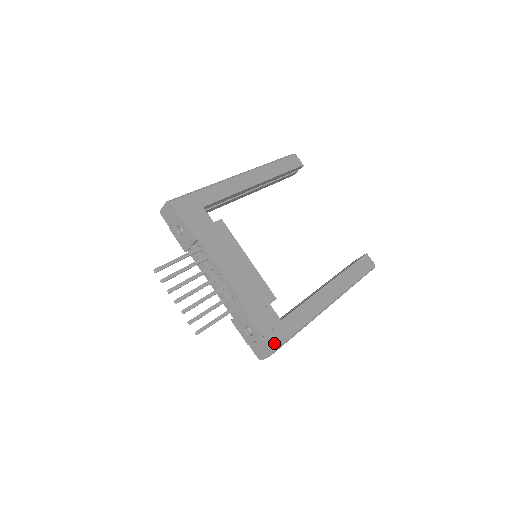
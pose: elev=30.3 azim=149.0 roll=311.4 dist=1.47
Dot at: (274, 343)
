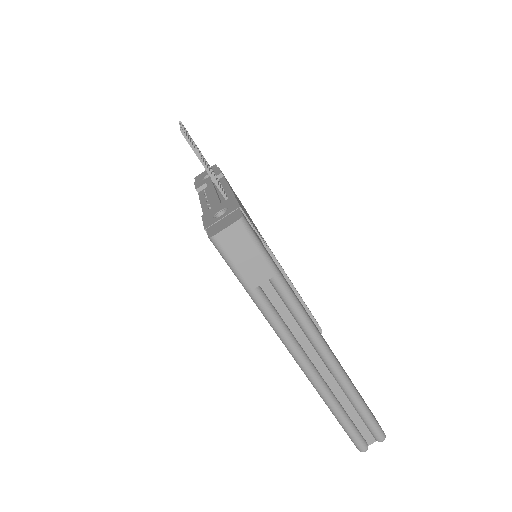
Dot at: (249, 224)
